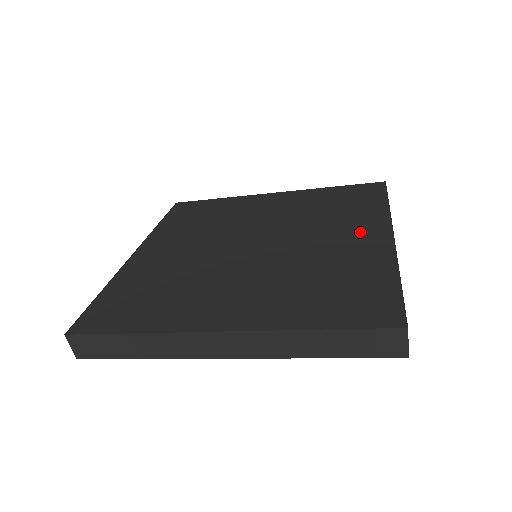
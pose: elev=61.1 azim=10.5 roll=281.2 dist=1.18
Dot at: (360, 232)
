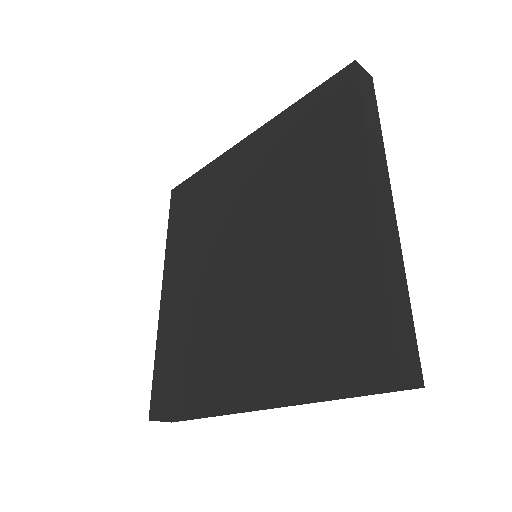
Dot at: (338, 197)
